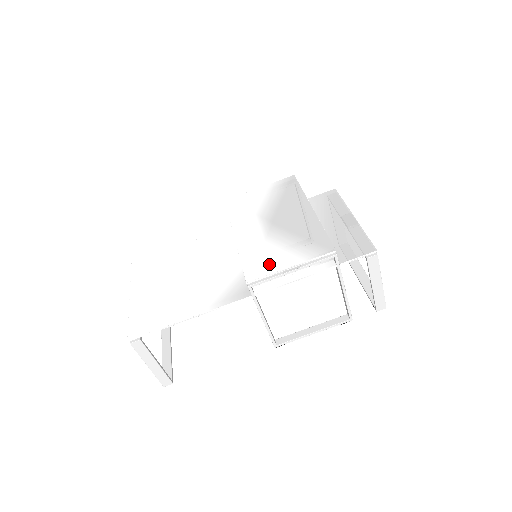
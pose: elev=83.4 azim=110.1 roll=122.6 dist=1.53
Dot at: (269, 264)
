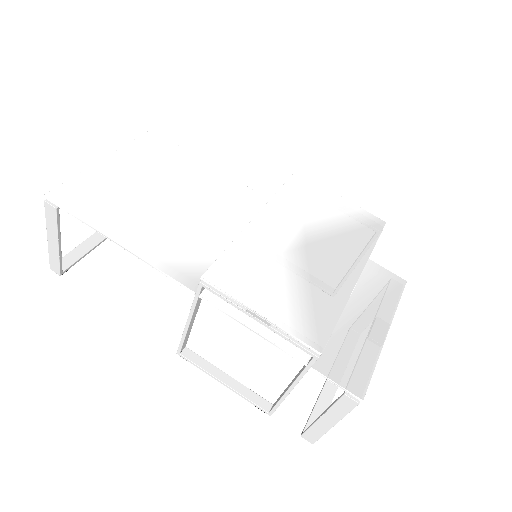
Dot at: (246, 285)
